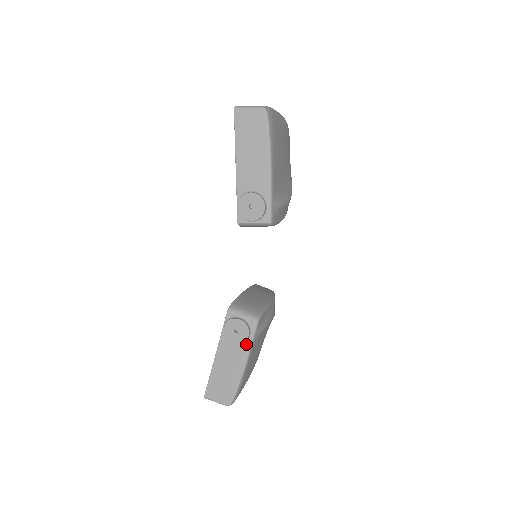
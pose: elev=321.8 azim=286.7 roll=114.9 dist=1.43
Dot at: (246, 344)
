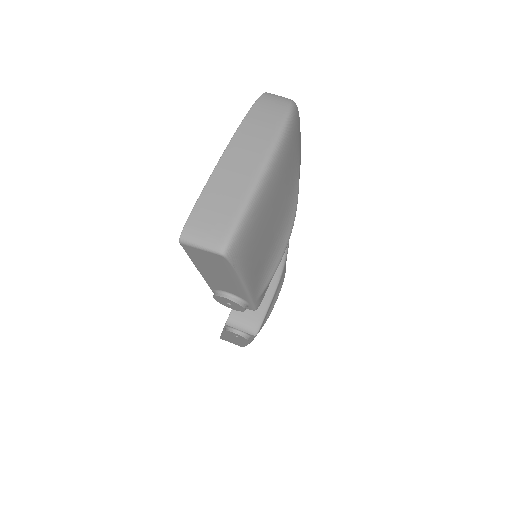
Dot at: occluded
